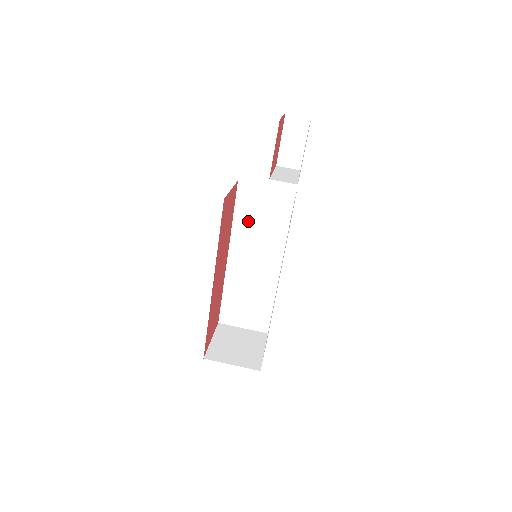
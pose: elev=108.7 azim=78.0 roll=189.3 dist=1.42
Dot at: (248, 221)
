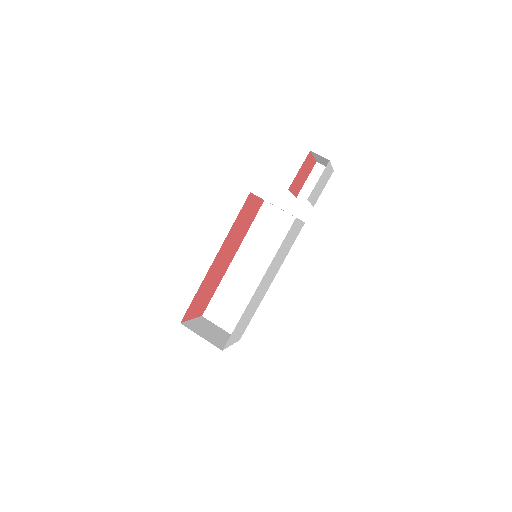
Dot at: (260, 235)
